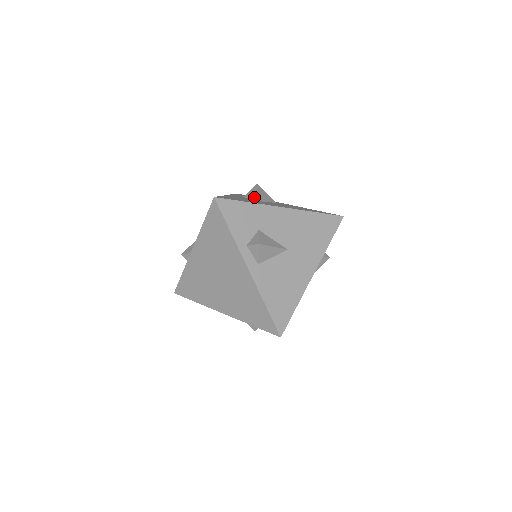
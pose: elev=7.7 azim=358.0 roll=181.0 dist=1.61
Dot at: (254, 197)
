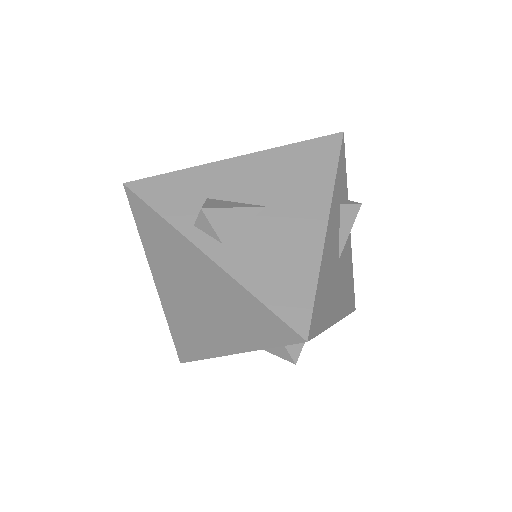
Dot at: occluded
